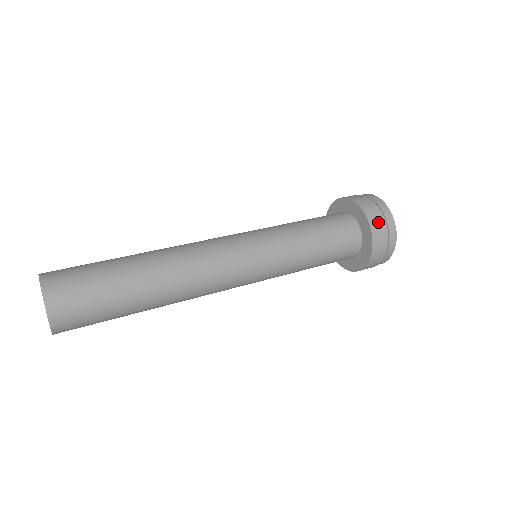
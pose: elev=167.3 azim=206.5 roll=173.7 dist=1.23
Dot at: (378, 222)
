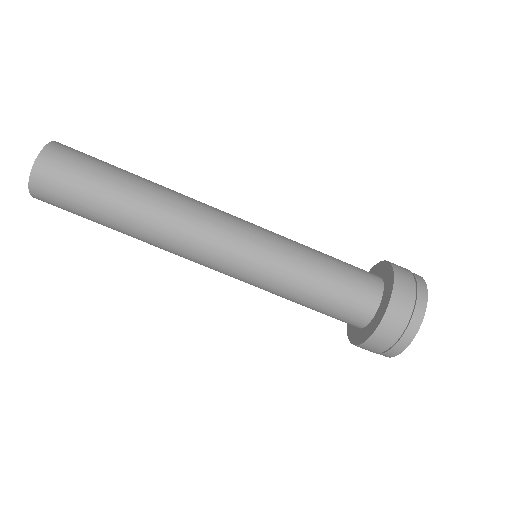
Dot at: (381, 342)
